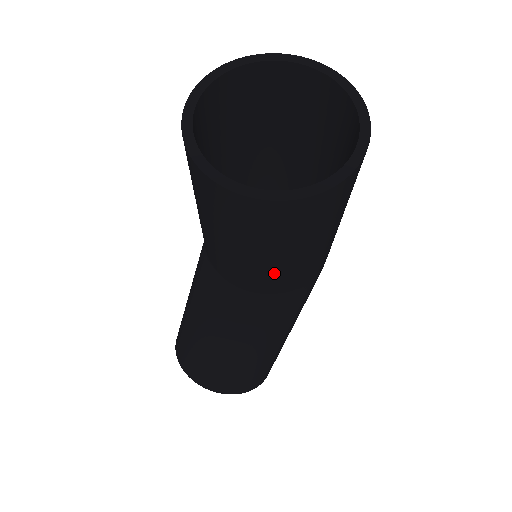
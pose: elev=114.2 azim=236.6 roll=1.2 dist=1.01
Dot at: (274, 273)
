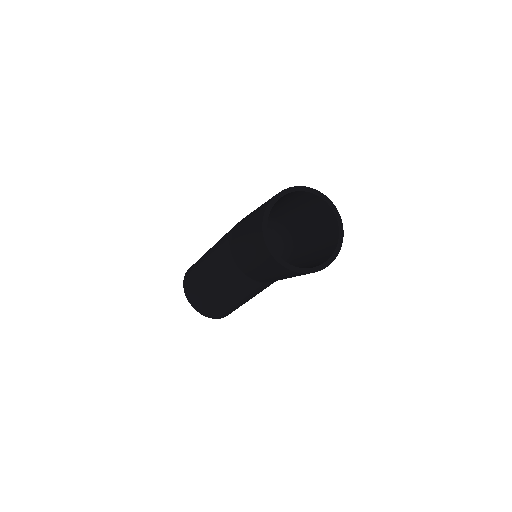
Dot at: (273, 279)
